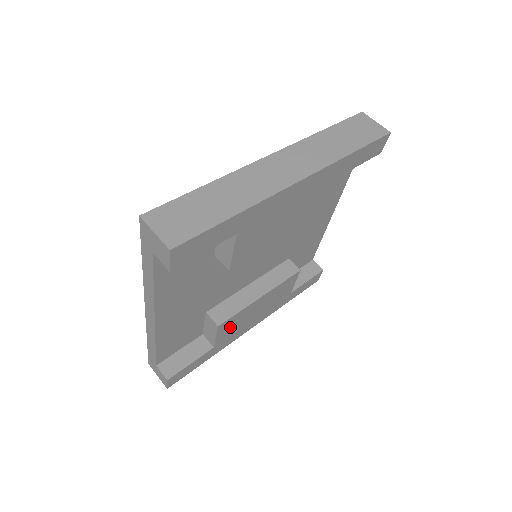
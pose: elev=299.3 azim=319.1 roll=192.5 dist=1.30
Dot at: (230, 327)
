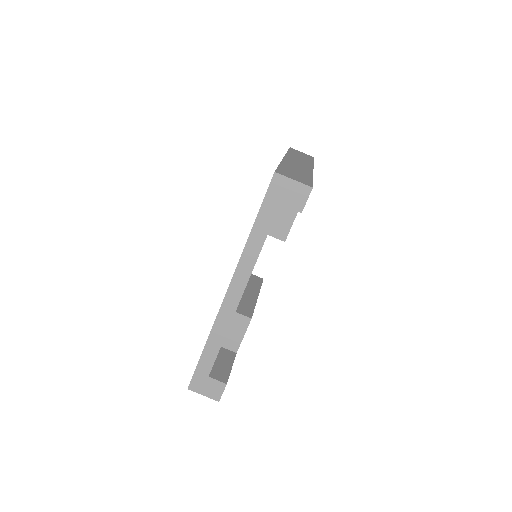
Dot at: occluded
